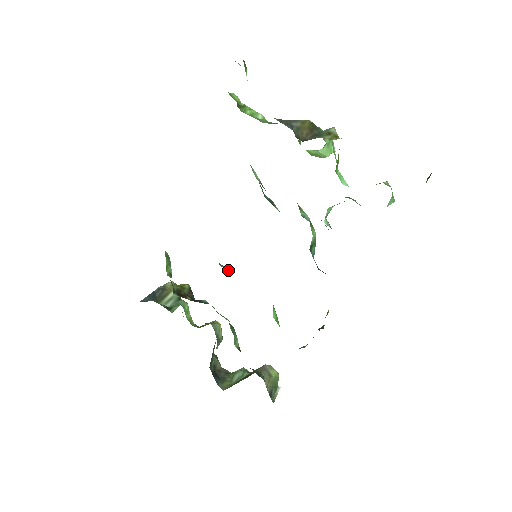
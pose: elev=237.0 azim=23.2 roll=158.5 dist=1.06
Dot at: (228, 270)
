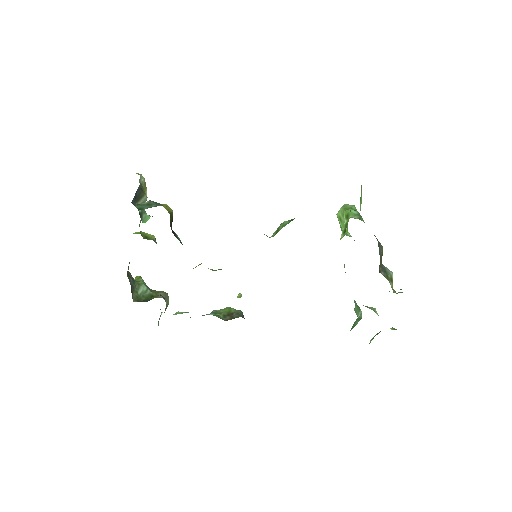
Dot at: occluded
